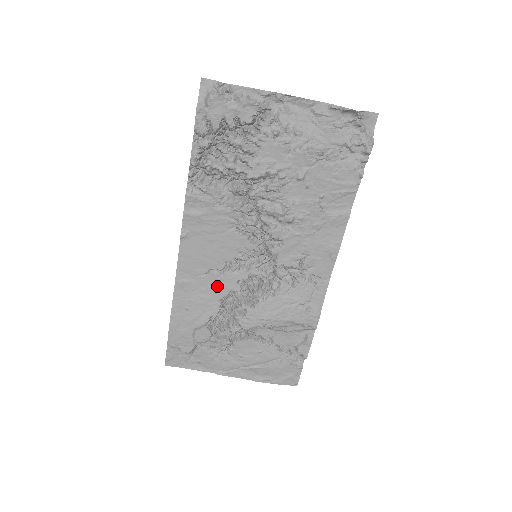
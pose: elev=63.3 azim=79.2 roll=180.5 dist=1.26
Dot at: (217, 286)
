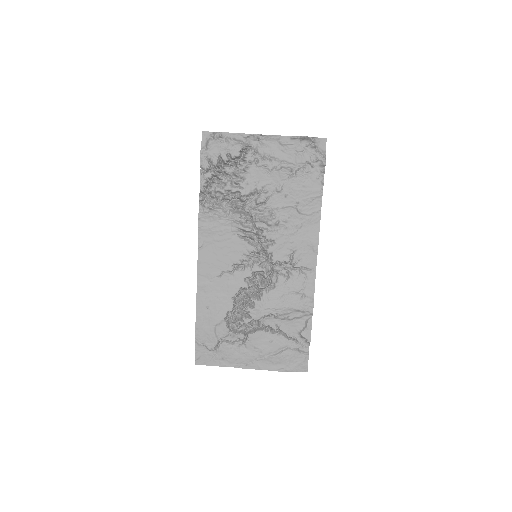
Dot at: (229, 285)
